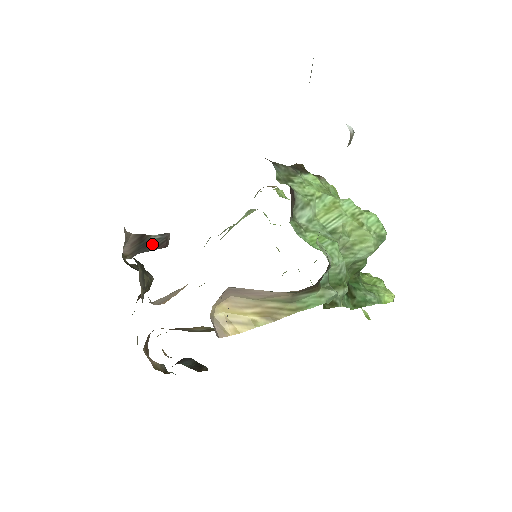
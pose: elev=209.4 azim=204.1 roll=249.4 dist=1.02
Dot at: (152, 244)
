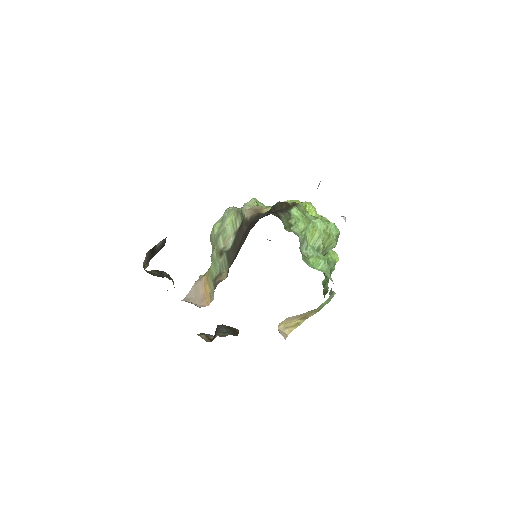
Dot at: (157, 249)
